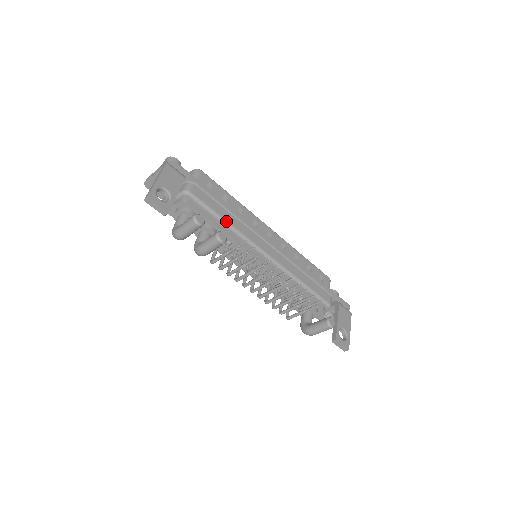
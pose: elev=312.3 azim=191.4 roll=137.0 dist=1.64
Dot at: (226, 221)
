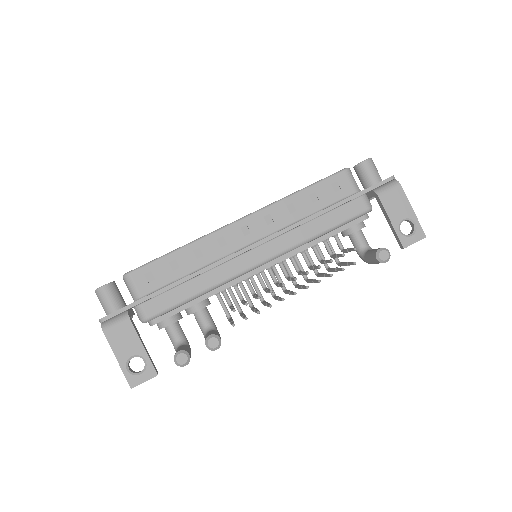
Dot at: (199, 293)
